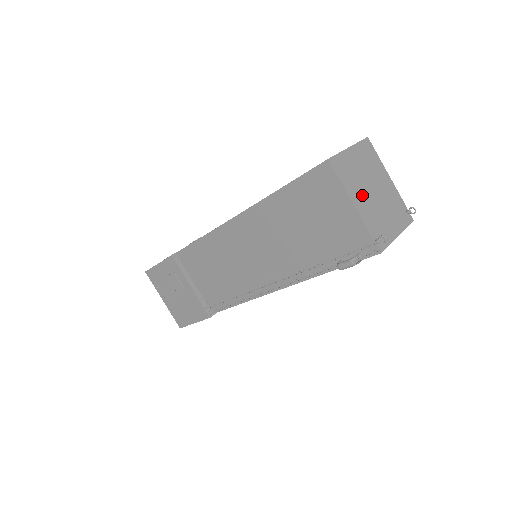
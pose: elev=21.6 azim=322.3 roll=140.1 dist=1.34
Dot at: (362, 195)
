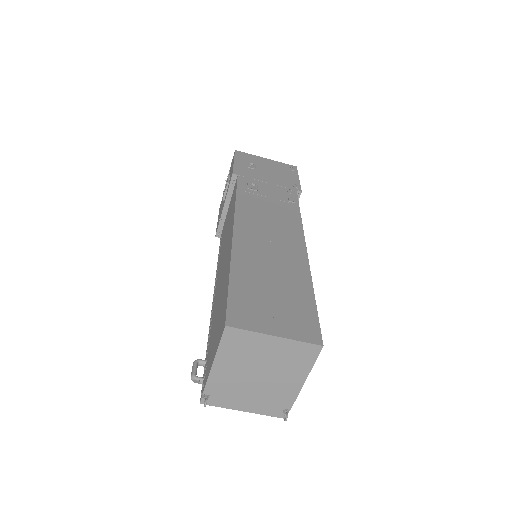
Dot at: (236, 368)
